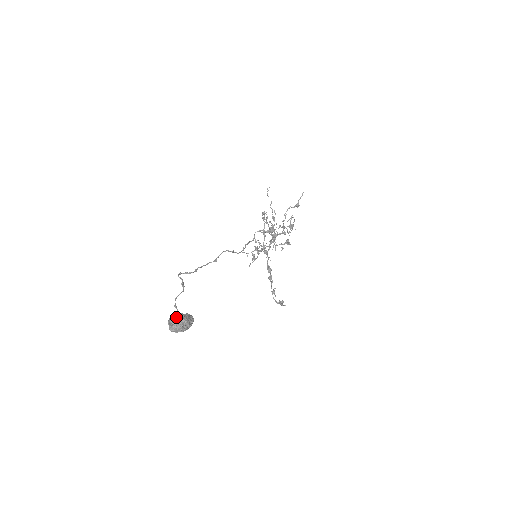
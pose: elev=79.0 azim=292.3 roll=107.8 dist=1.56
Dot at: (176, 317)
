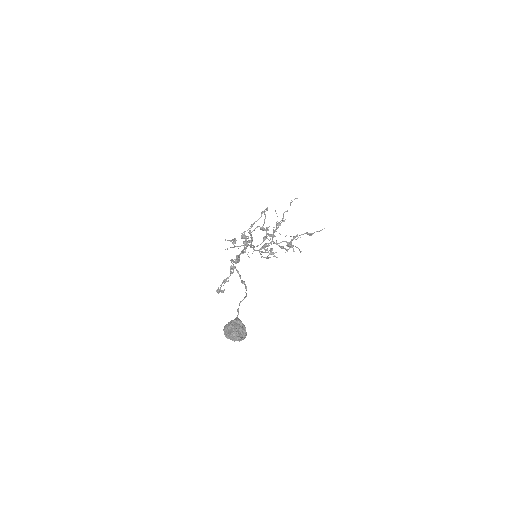
Dot at: (240, 326)
